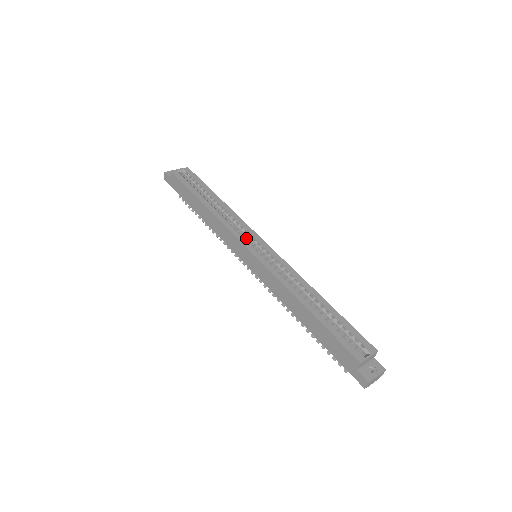
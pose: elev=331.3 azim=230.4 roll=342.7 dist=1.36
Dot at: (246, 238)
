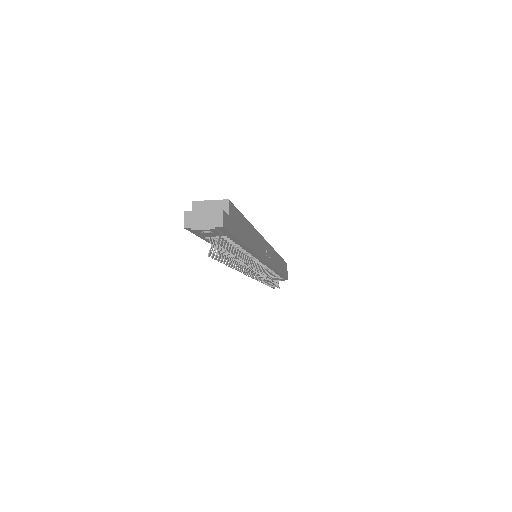
Dot at: occluded
